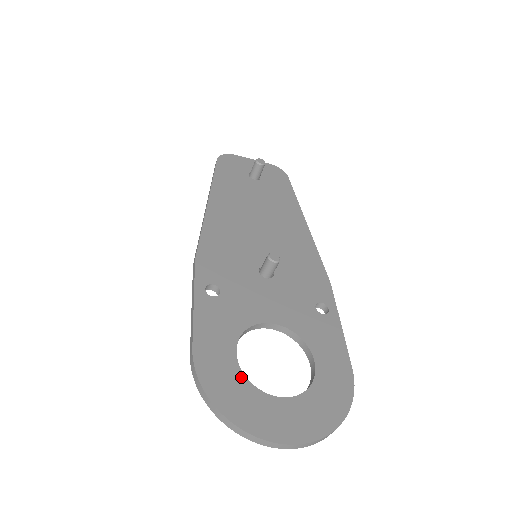
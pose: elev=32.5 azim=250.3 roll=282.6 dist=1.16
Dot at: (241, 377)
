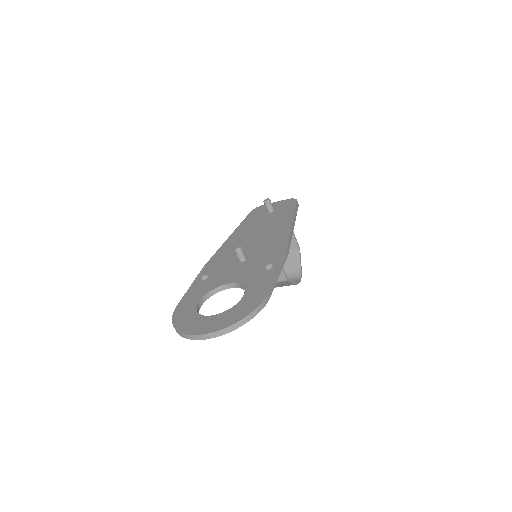
Dot at: (194, 311)
